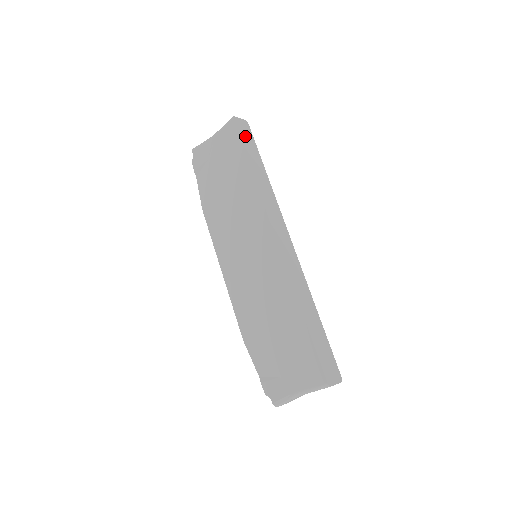
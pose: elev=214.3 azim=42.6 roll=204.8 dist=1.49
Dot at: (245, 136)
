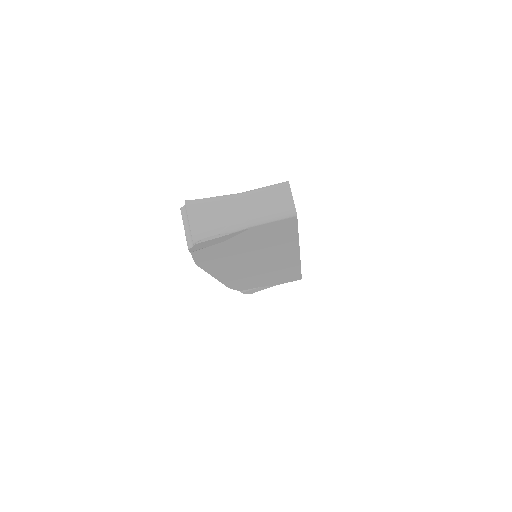
Dot at: occluded
